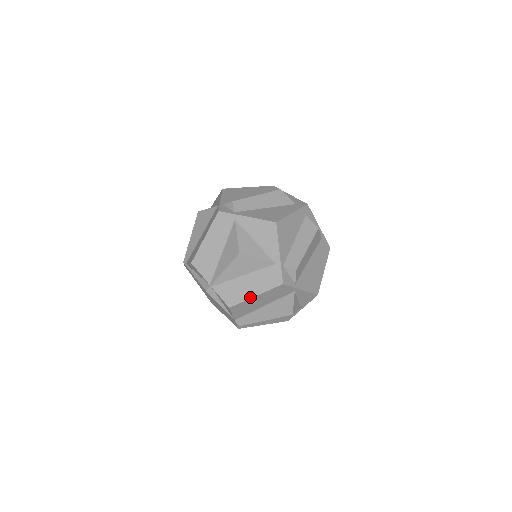
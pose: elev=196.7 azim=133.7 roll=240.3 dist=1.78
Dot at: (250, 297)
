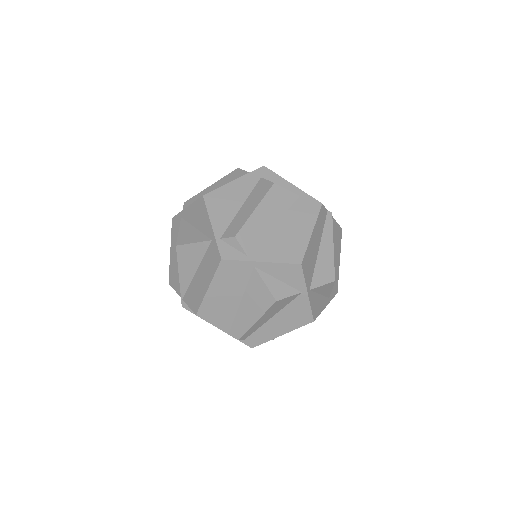
Dot at: (205, 292)
